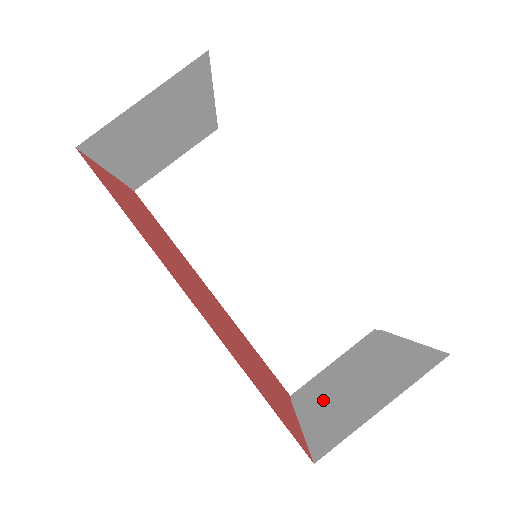
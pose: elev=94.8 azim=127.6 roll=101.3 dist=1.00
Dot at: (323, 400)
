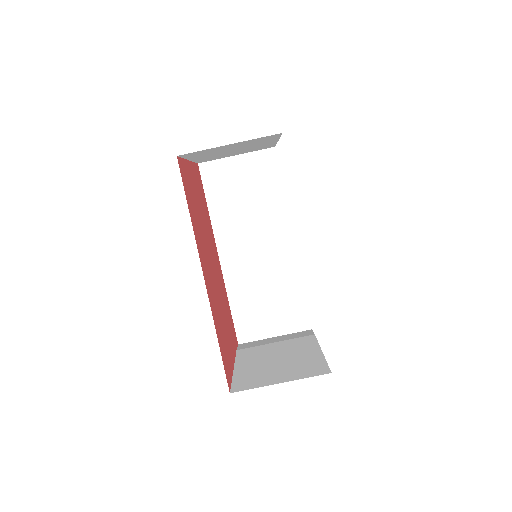
Dot at: (255, 360)
